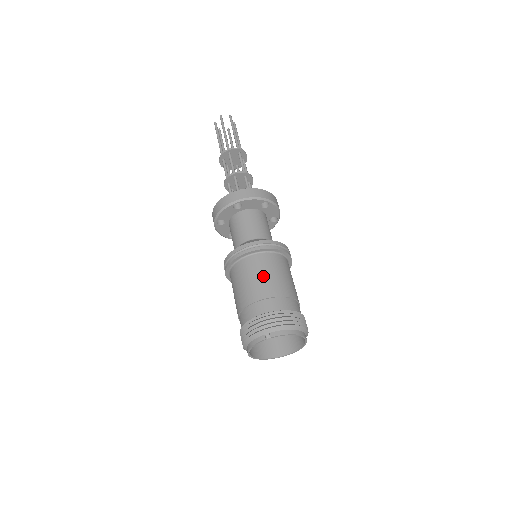
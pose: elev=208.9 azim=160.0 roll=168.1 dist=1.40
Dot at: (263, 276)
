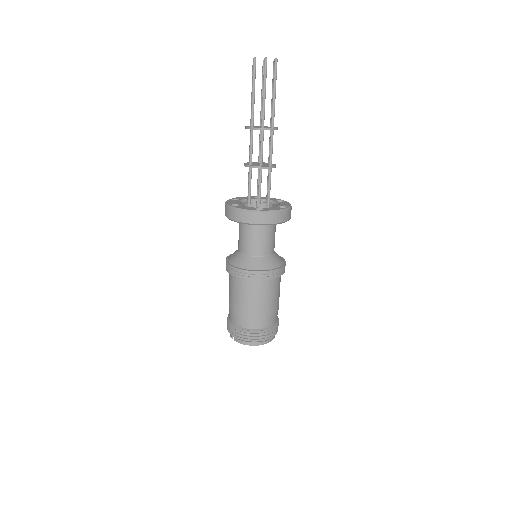
Dot at: (237, 297)
